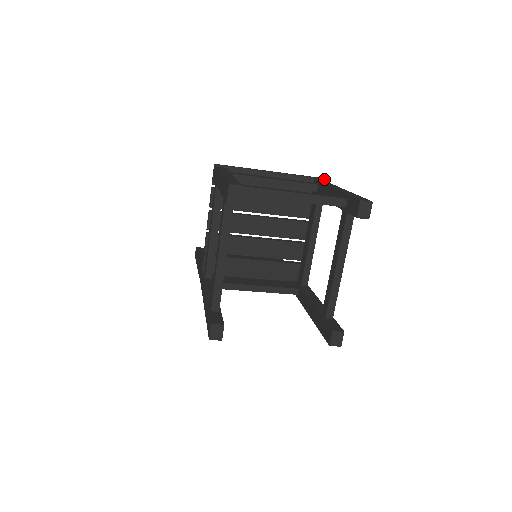
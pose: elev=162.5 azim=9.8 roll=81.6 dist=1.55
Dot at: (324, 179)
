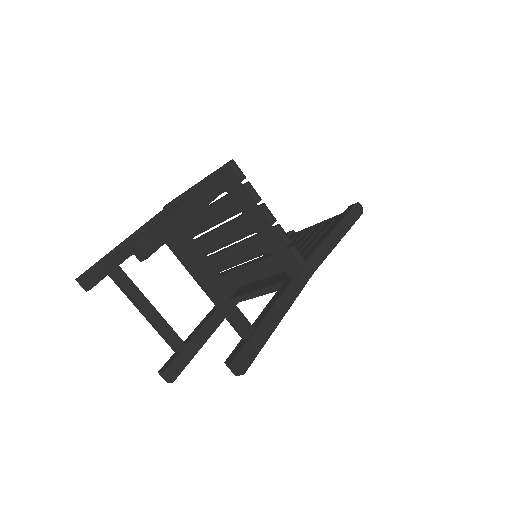
Dot at: (229, 162)
